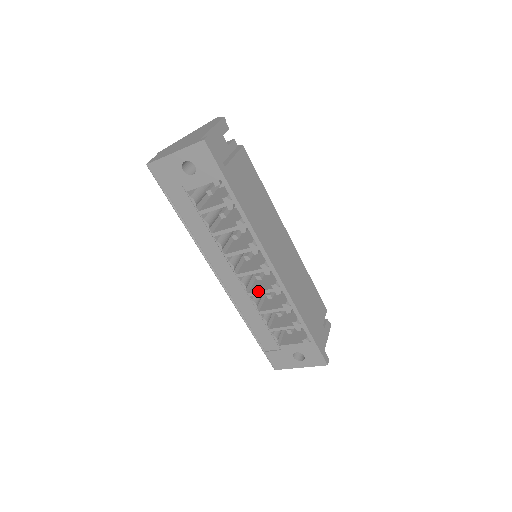
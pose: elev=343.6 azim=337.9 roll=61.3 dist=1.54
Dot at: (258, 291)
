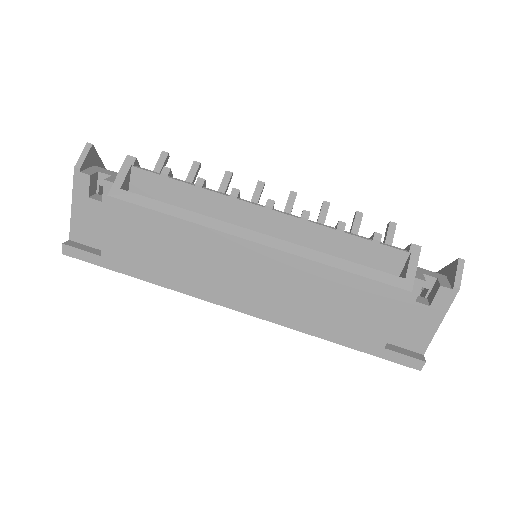
Dot at: occluded
